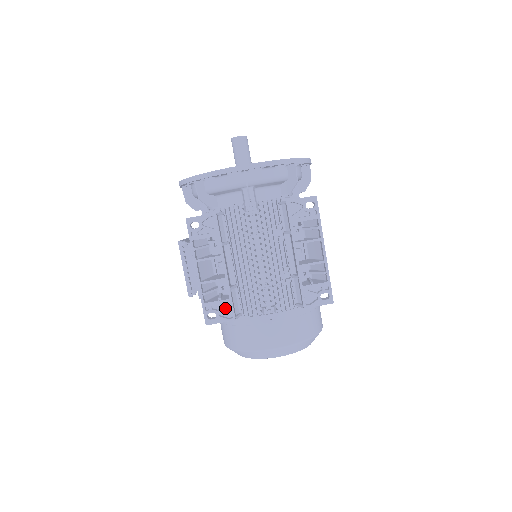
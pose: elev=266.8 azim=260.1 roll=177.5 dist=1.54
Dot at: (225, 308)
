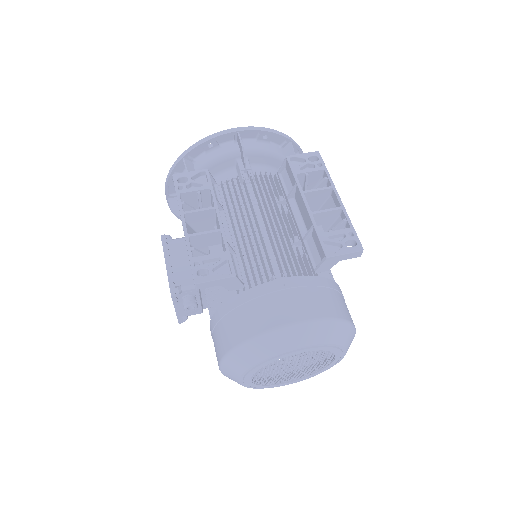
Dot at: (221, 262)
